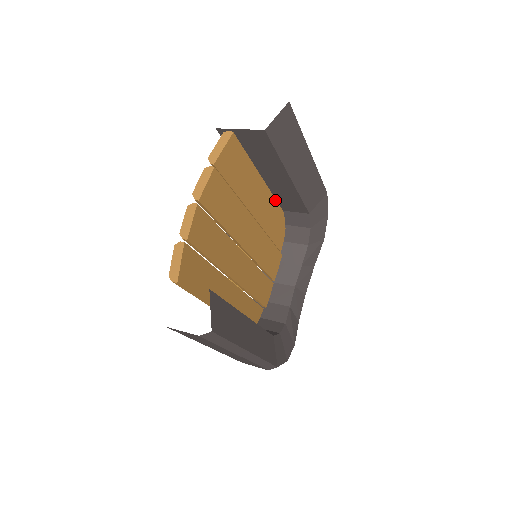
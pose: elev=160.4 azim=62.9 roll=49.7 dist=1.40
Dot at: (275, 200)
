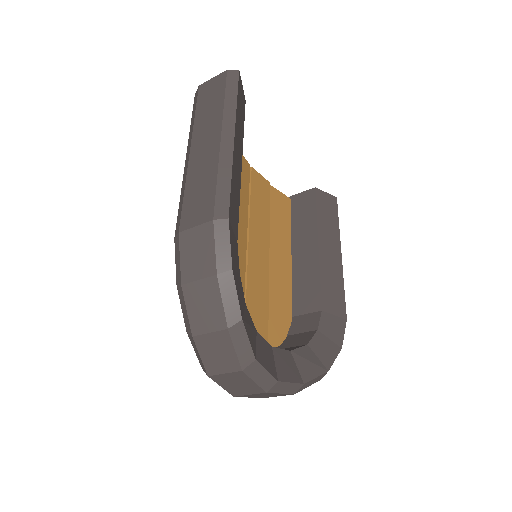
Dot at: (291, 292)
